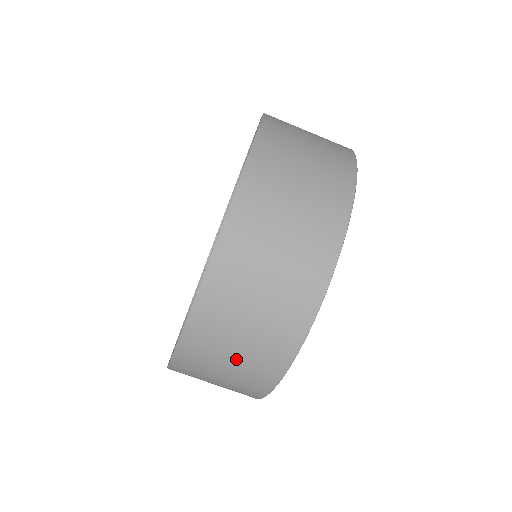
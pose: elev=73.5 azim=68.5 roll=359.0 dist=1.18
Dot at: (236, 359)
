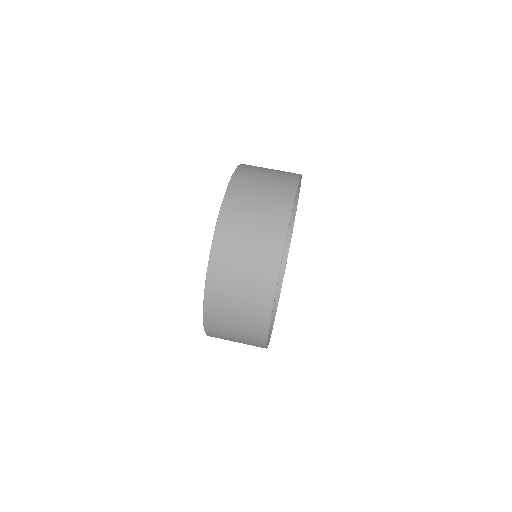
Dot at: (242, 290)
